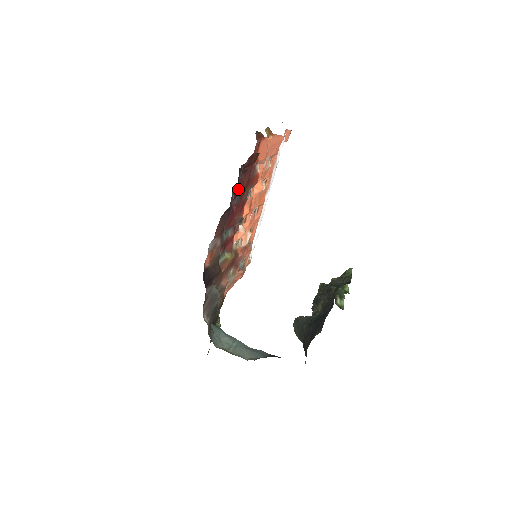
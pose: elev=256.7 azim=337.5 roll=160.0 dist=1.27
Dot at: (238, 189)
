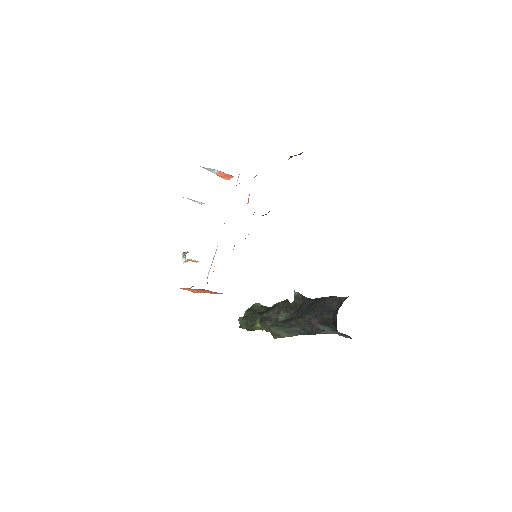
Dot at: occluded
